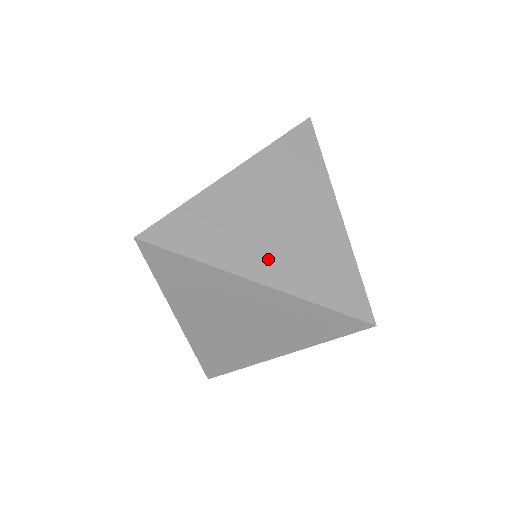
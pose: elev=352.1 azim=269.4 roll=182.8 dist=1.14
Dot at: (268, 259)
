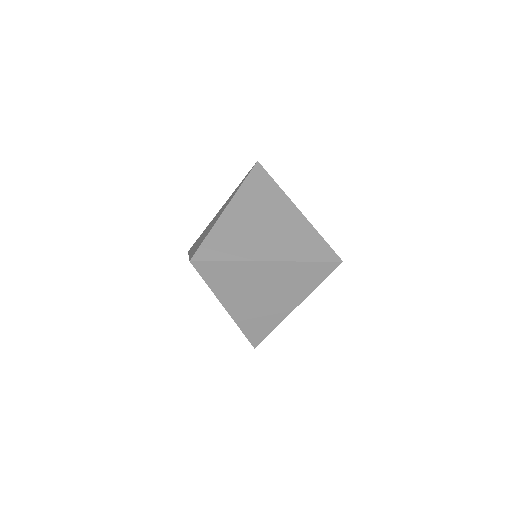
Dot at: occluded
